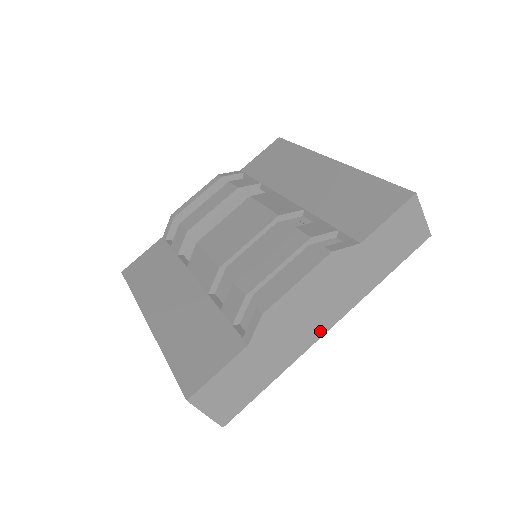
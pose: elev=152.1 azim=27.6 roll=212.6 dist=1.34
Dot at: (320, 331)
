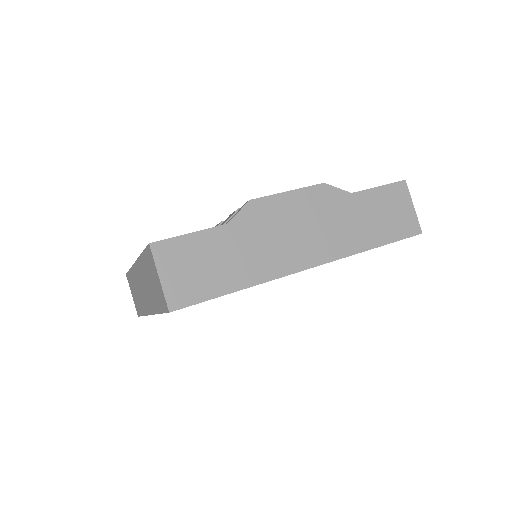
Dot at: (301, 263)
